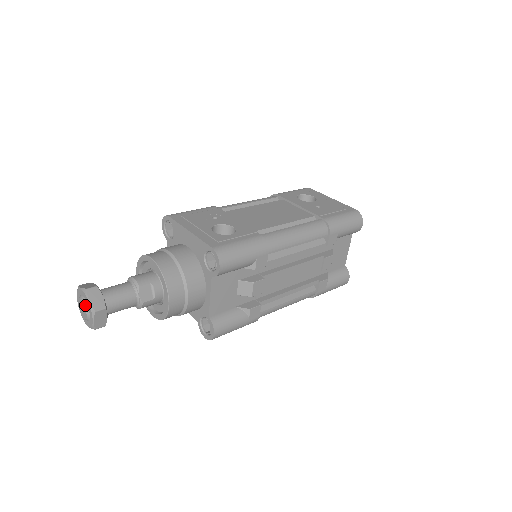
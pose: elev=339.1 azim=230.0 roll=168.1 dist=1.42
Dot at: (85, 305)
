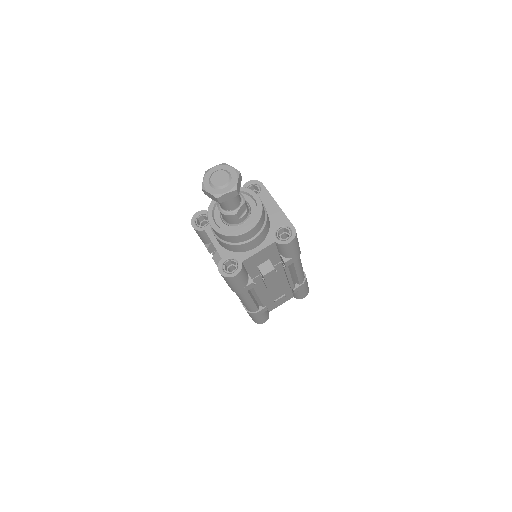
Dot at: (230, 179)
